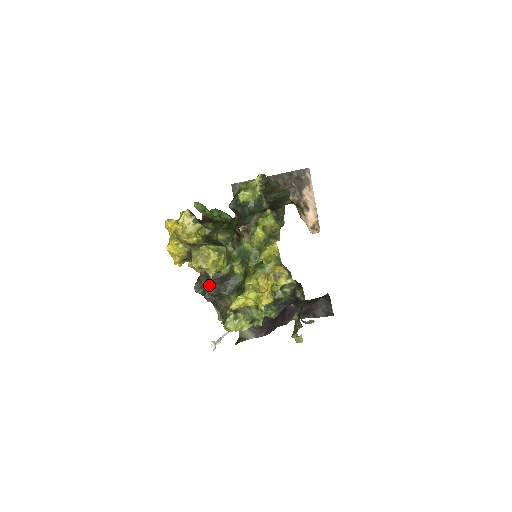
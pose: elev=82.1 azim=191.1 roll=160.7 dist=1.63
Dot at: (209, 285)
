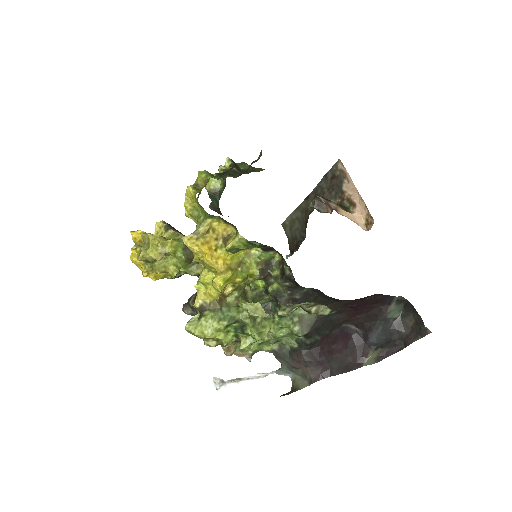
Dot at: (191, 297)
